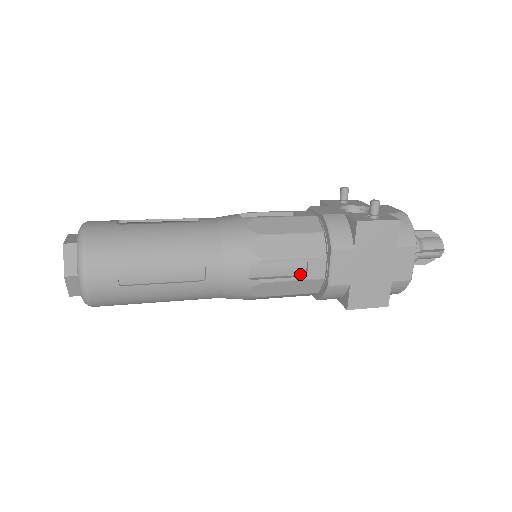
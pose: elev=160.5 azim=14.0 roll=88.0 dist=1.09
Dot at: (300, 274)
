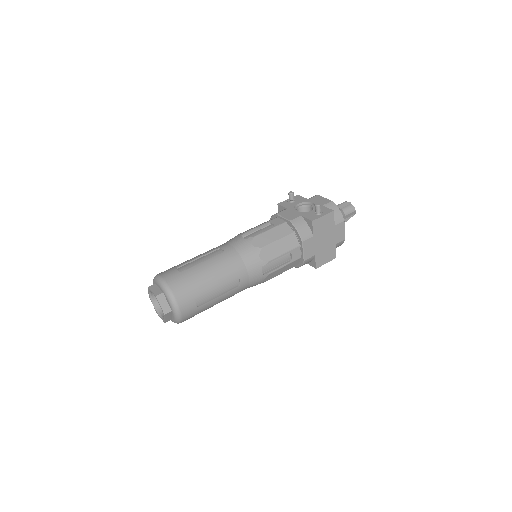
Dot at: (287, 260)
